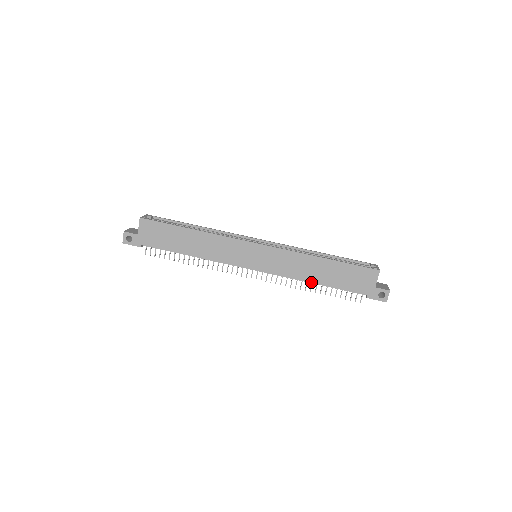
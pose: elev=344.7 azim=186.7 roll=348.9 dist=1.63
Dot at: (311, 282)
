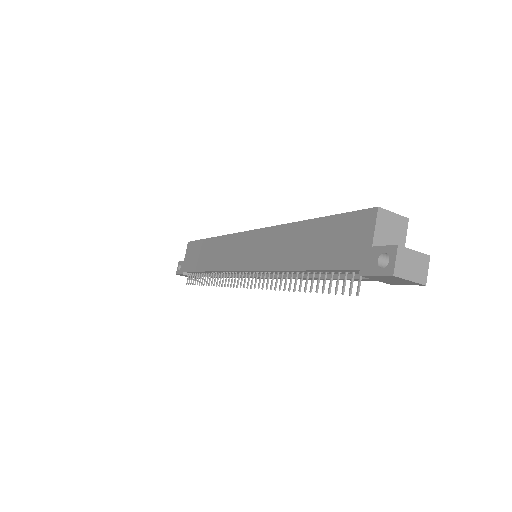
Dot at: (290, 269)
